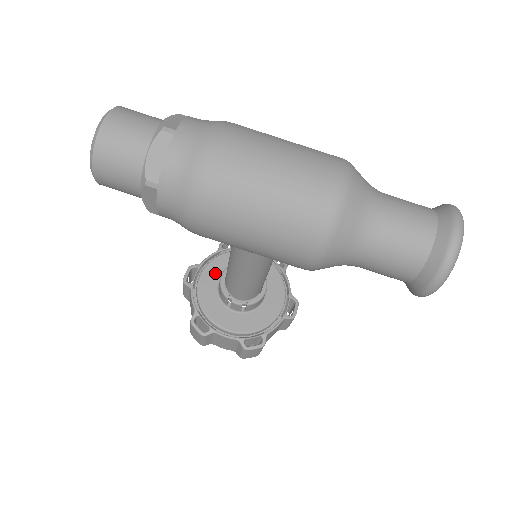
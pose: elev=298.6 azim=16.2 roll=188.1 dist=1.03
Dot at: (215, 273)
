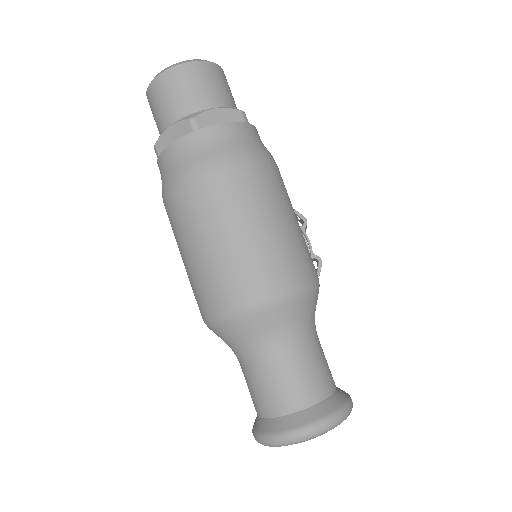
Dot at: occluded
